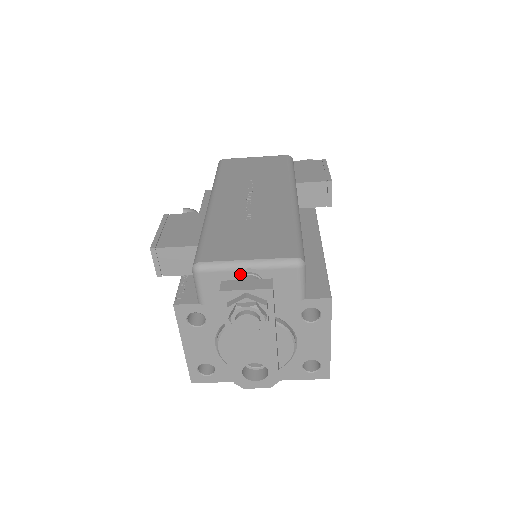
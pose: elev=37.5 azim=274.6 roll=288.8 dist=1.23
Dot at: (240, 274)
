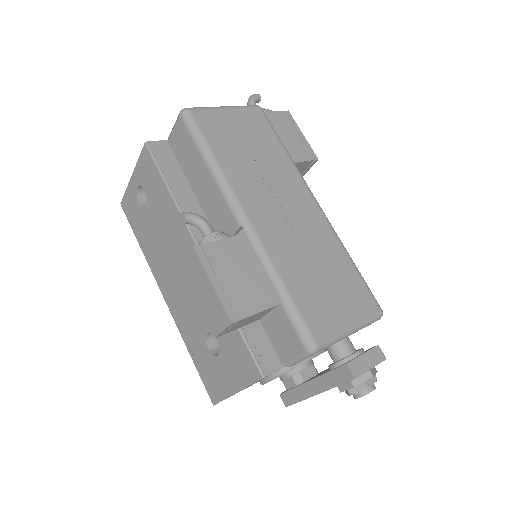
Dot at: occluded
